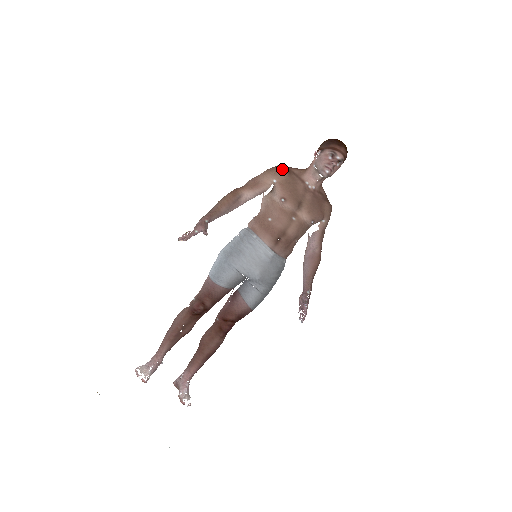
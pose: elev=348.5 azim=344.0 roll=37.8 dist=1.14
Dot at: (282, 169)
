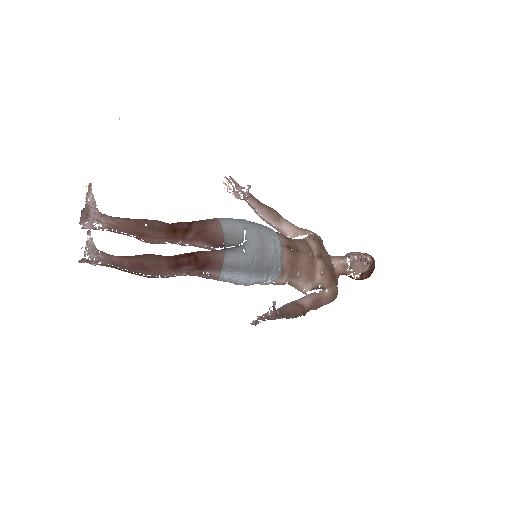
Dot at: (320, 237)
